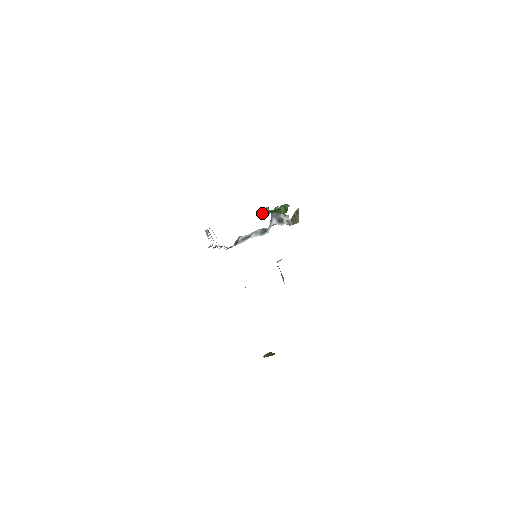
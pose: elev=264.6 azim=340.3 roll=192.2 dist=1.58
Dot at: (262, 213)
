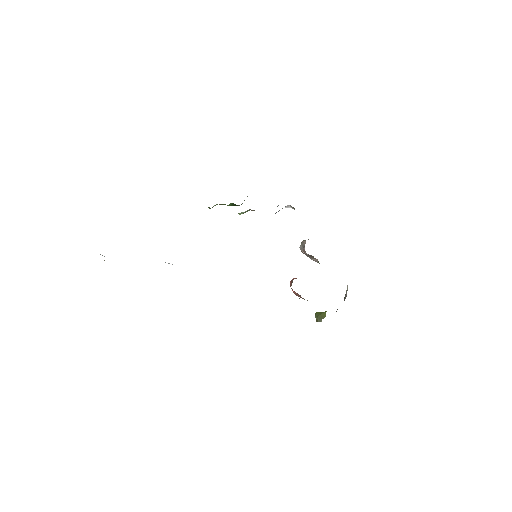
Dot at: occluded
